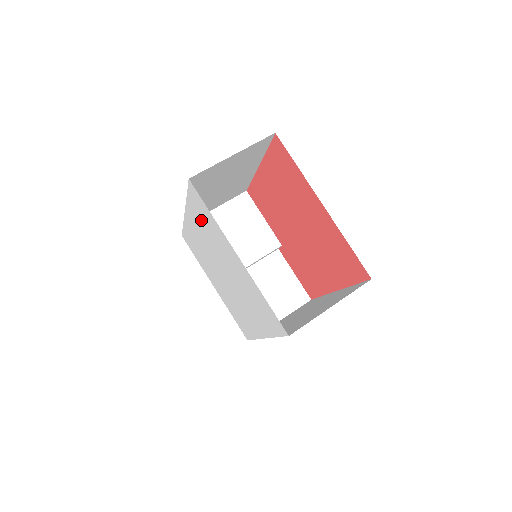
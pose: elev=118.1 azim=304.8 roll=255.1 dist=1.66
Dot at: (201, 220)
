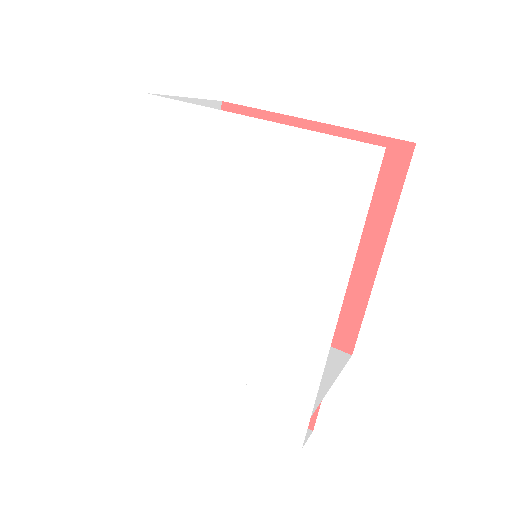
Dot at: (170, 175)
